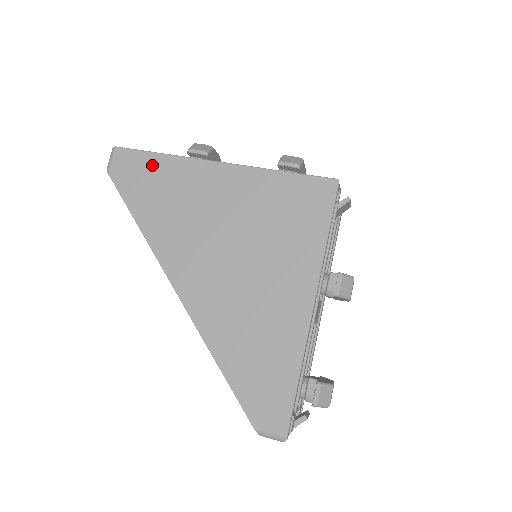
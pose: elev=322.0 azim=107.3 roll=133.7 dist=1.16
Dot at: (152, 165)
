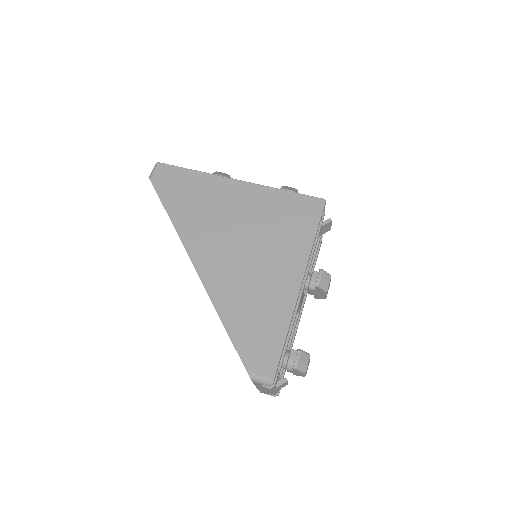
Dot at: (186, 177)
